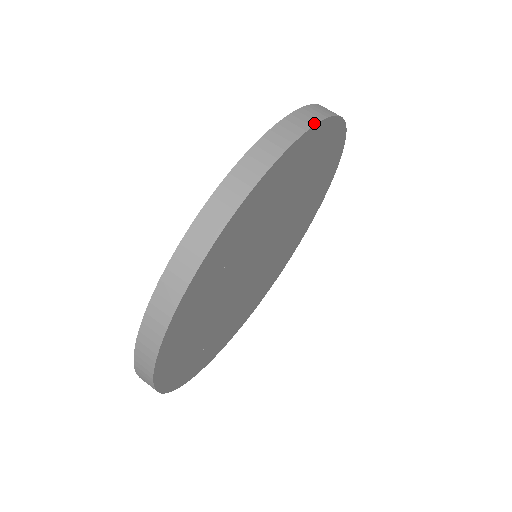
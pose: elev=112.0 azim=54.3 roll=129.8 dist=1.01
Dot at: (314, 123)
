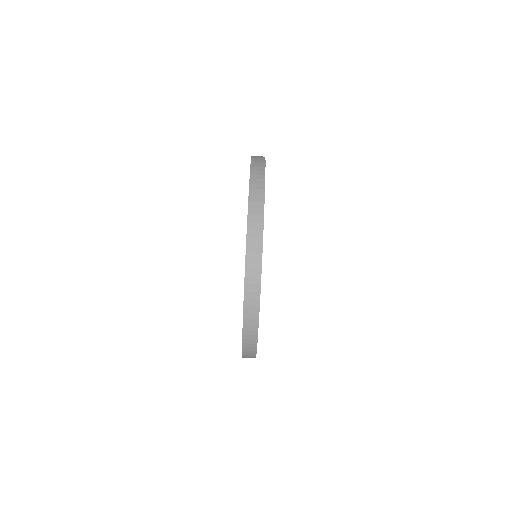
Dot at: (264, 172)
